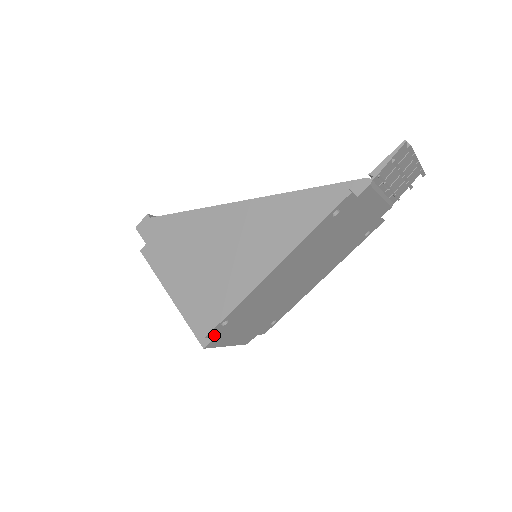
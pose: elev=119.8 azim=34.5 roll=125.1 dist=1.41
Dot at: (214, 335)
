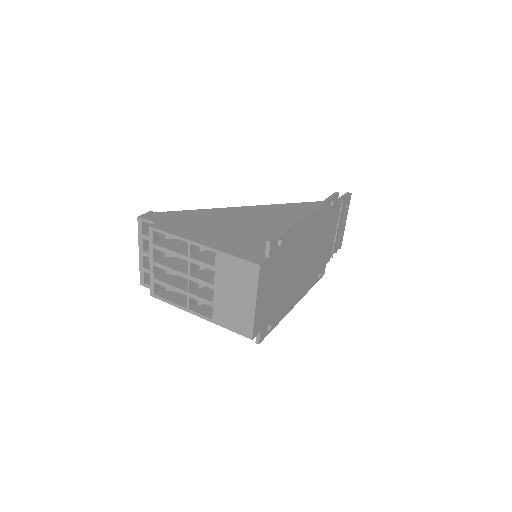
Dot at: (270, 252)
